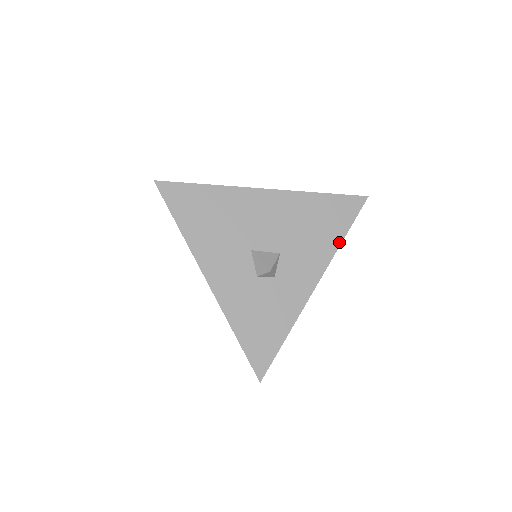
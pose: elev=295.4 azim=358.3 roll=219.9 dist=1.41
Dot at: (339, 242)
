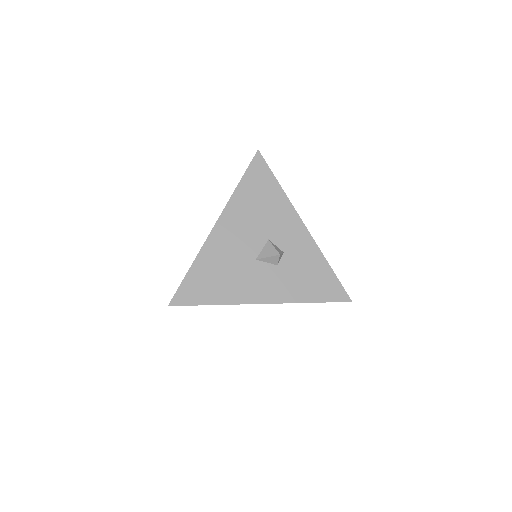
Dot at: (281, 191)
